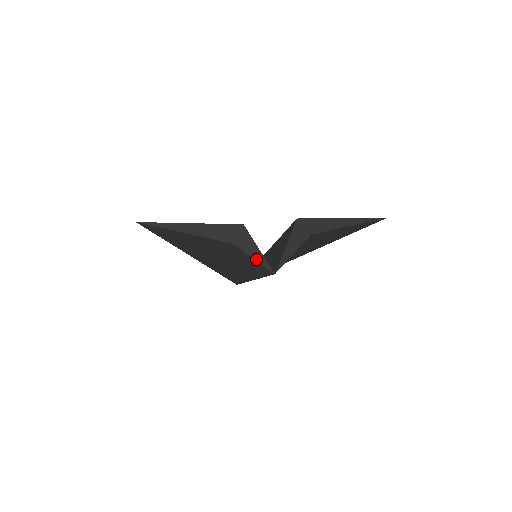
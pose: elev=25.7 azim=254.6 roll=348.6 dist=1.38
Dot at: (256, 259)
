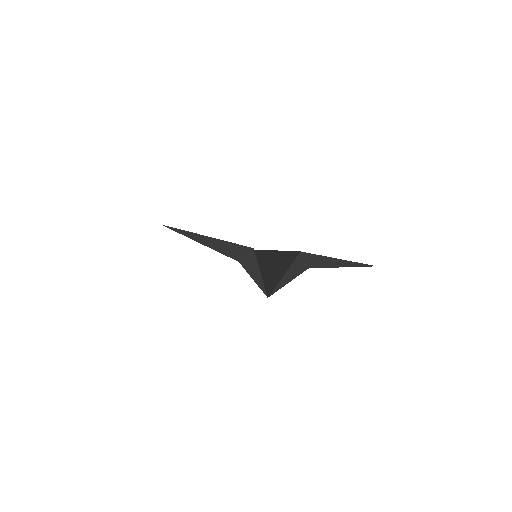
Dot at: (256, 281)
